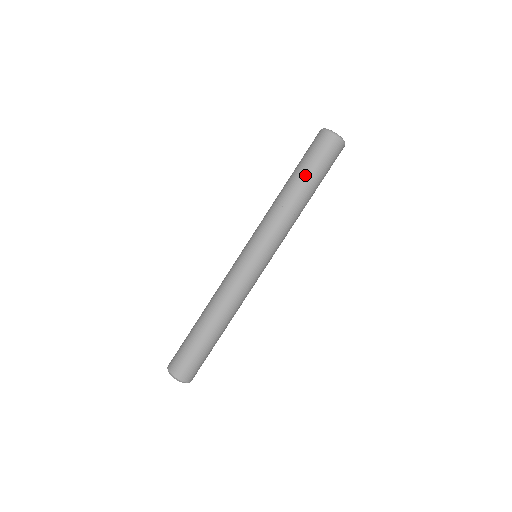
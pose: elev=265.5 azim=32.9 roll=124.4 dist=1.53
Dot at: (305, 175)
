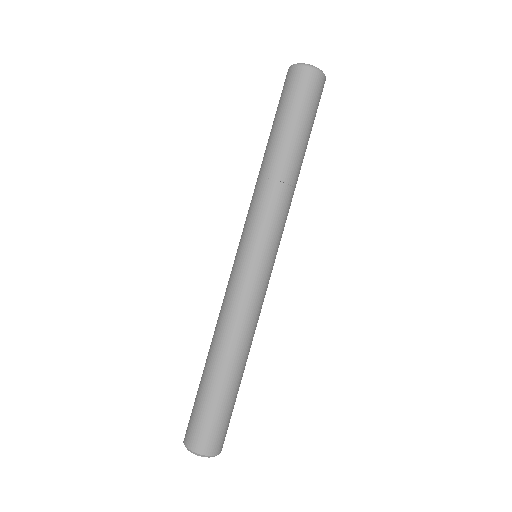
Dot at: (304, 136)
